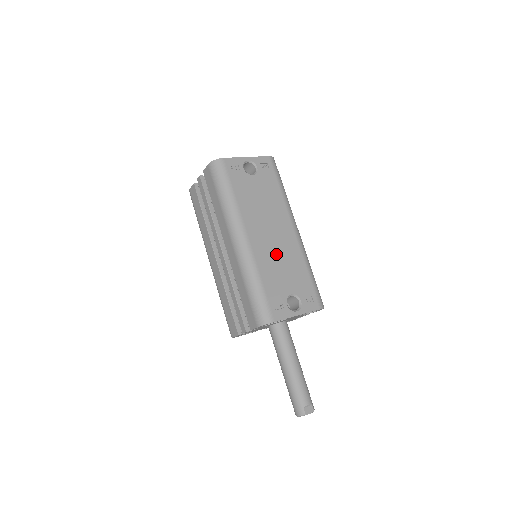
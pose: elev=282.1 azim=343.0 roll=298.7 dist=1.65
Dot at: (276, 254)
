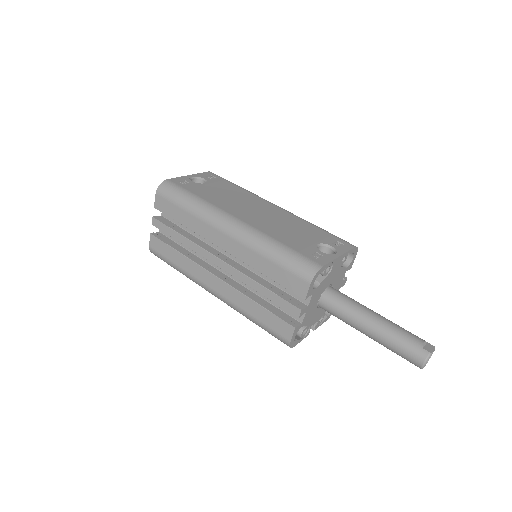
Dot at: (275, 223)
